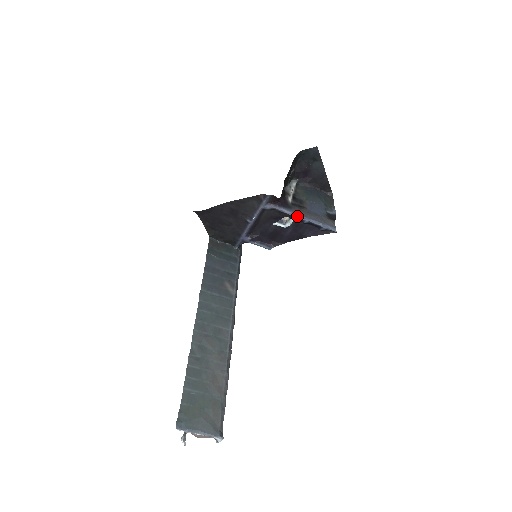
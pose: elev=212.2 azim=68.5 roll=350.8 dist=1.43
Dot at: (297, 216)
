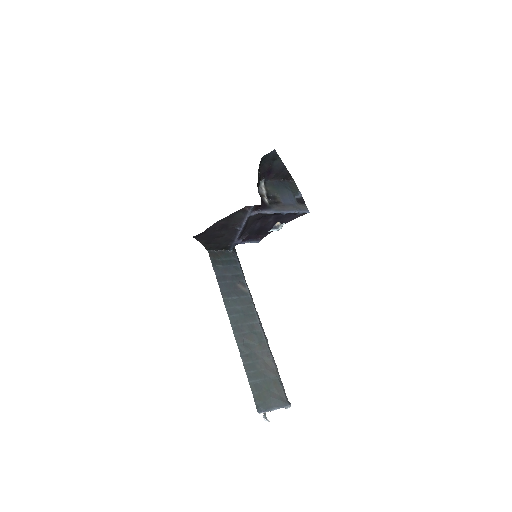
Dot at: (277, 213)
